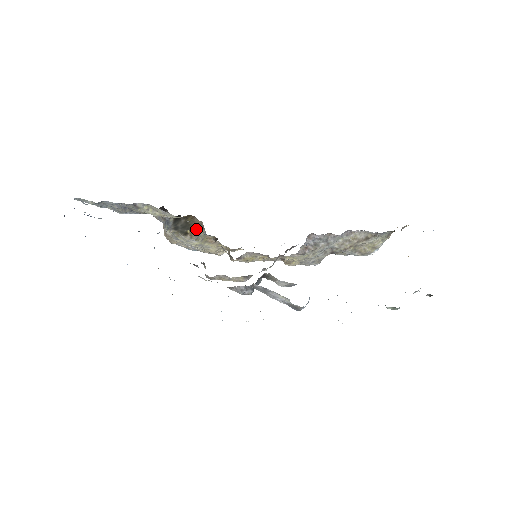
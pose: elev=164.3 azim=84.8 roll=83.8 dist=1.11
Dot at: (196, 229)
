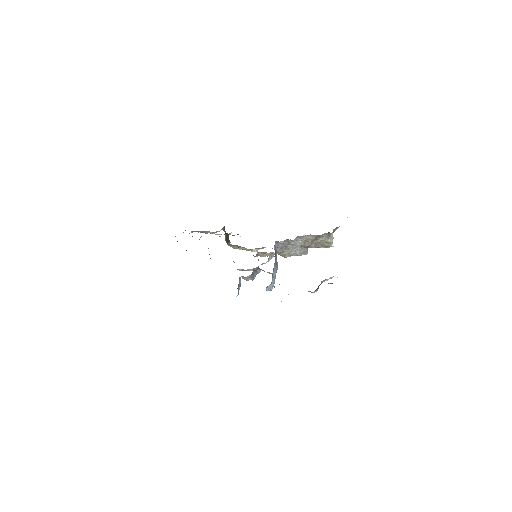
Dot at: (229, 242)
